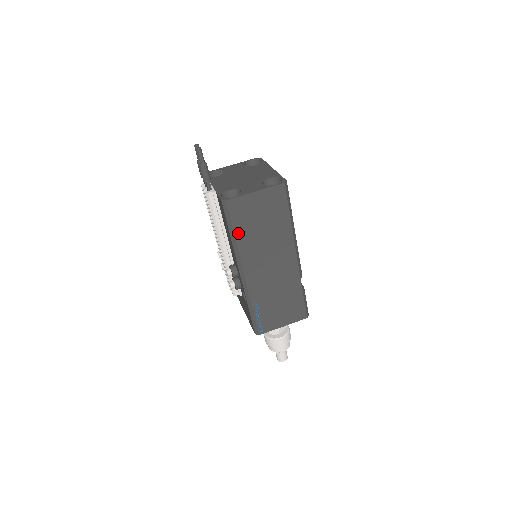
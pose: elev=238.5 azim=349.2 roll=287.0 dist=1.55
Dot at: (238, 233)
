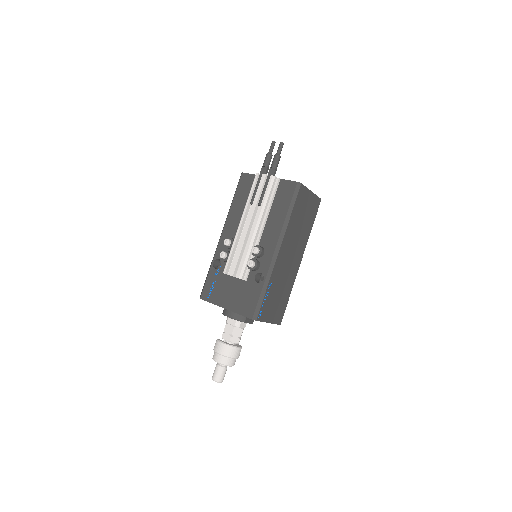
Dot at: (293, 214)
